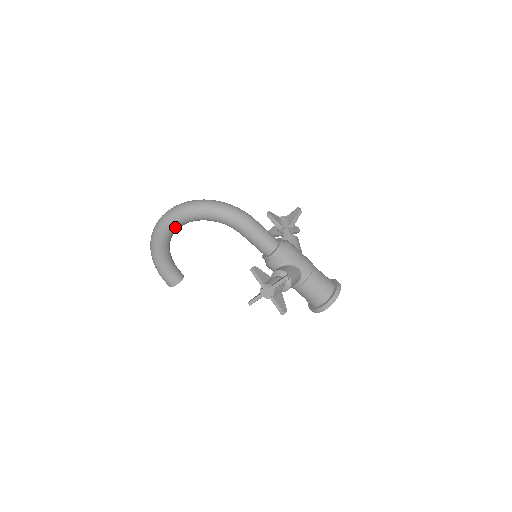
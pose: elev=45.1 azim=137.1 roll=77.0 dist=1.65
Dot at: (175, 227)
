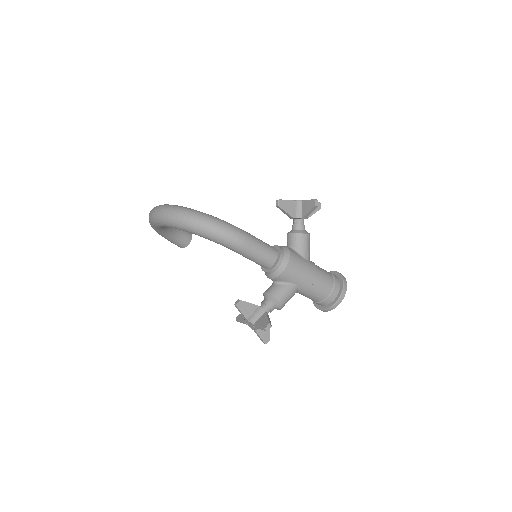
Dot at: occluded
